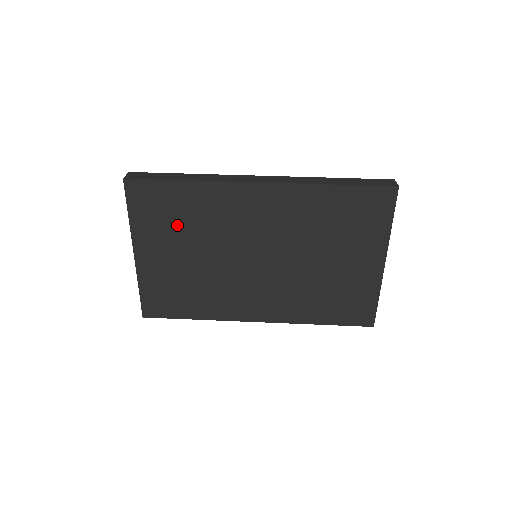
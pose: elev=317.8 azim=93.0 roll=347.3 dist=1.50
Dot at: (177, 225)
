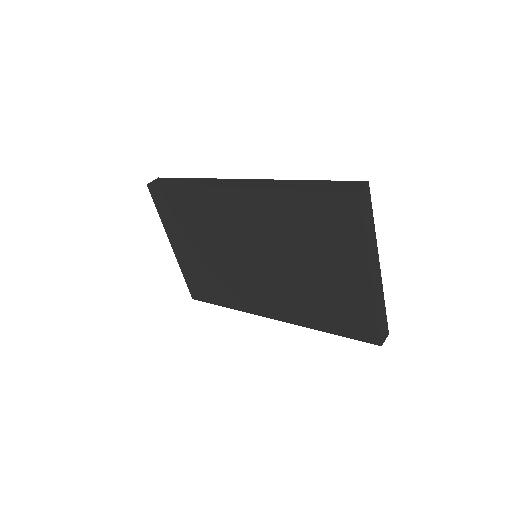
Dot at: (190, 224)
